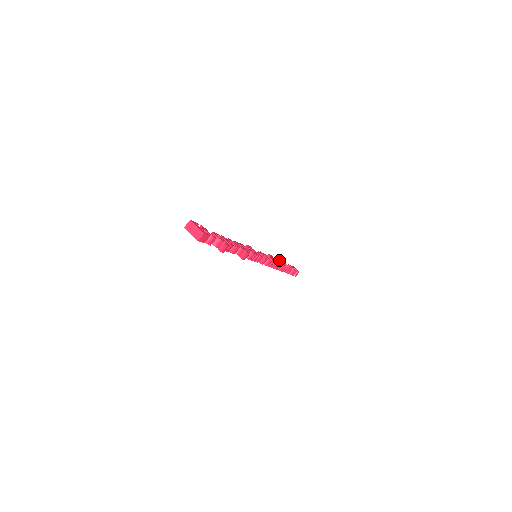
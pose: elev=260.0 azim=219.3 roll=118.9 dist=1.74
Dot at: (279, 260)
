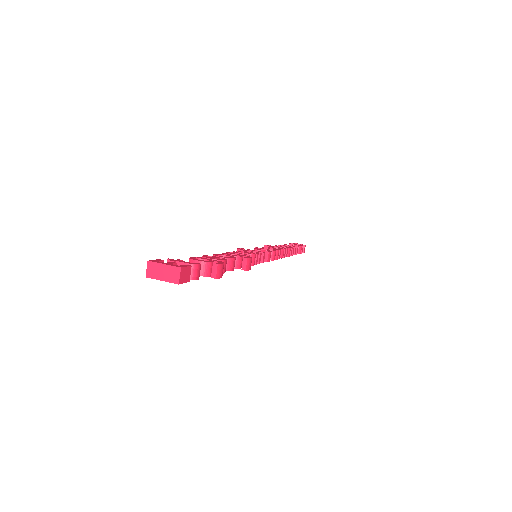
Dot at: (279, 245)
